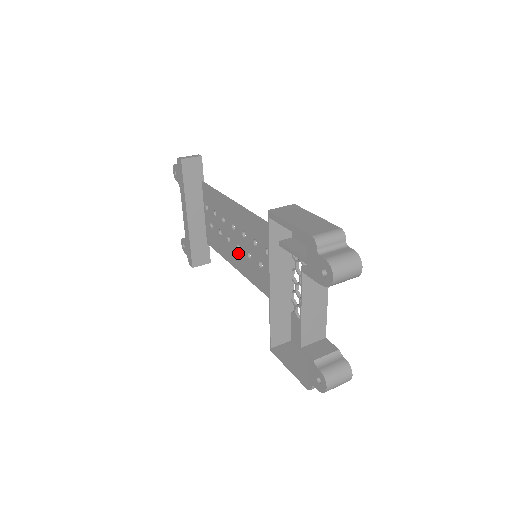
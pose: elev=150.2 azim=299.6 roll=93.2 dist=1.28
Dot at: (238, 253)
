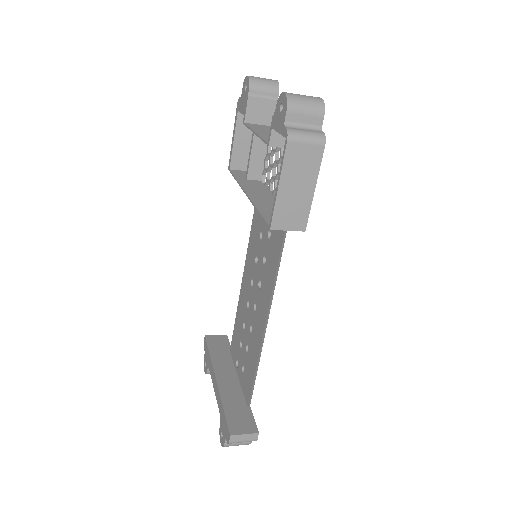
Dot at: (257, 314)
